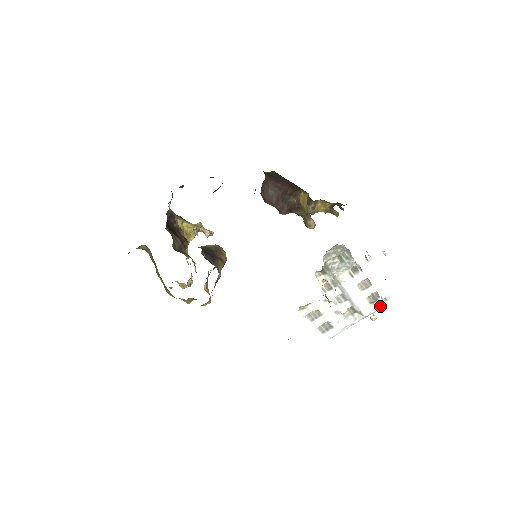
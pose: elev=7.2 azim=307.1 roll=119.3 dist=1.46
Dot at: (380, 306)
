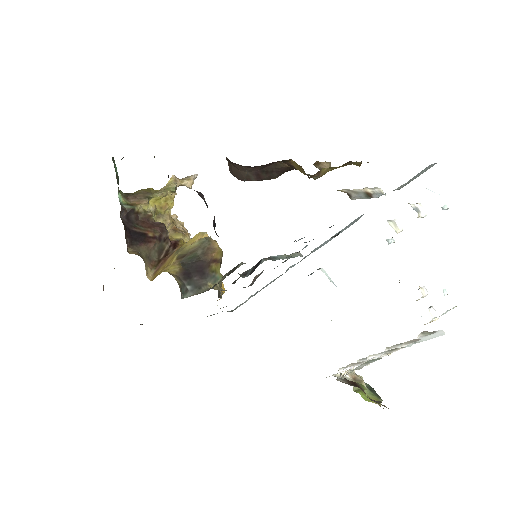
Dot at: (441, 334)
